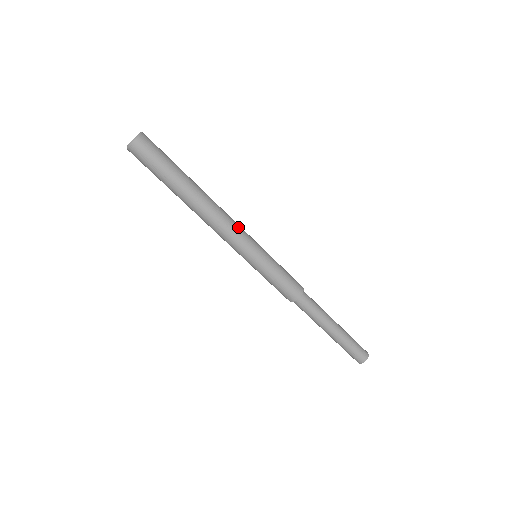
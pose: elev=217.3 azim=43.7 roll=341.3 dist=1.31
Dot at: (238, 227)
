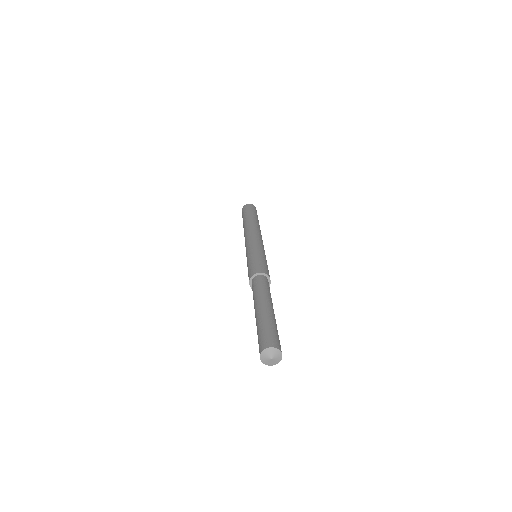
Dot at: occluded
